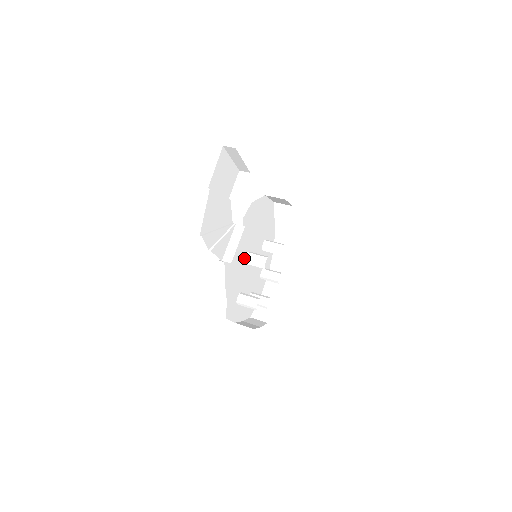
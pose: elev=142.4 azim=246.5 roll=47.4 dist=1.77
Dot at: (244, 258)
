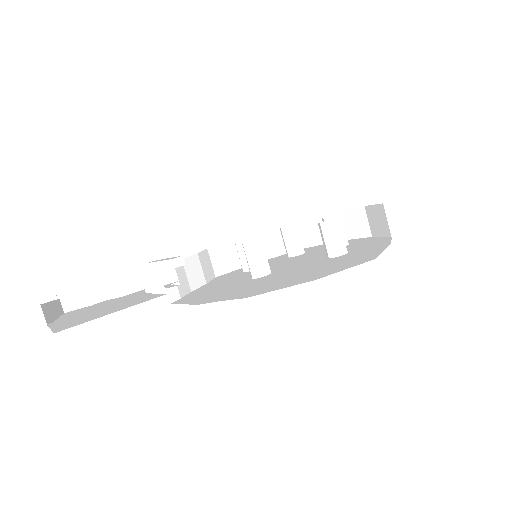
Dot at: occluded
